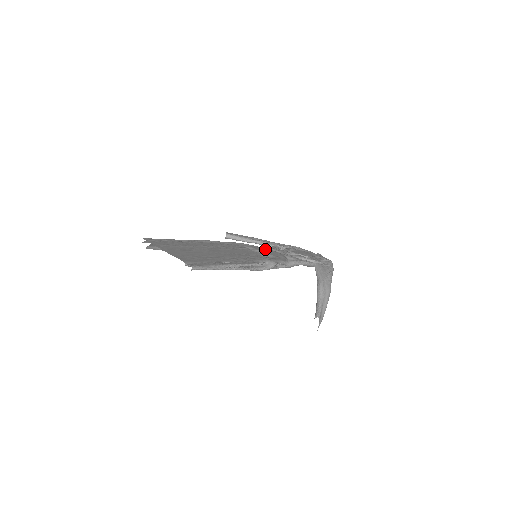
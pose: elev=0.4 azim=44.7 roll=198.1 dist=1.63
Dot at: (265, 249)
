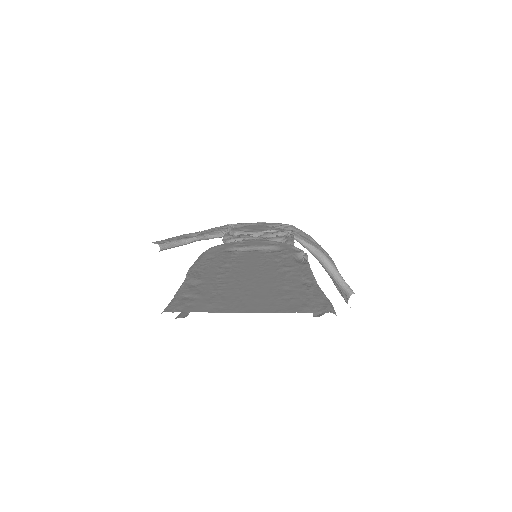
Dot at: (240, 242)
